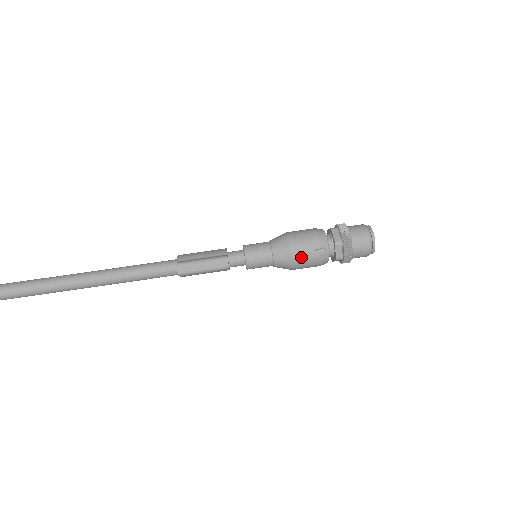
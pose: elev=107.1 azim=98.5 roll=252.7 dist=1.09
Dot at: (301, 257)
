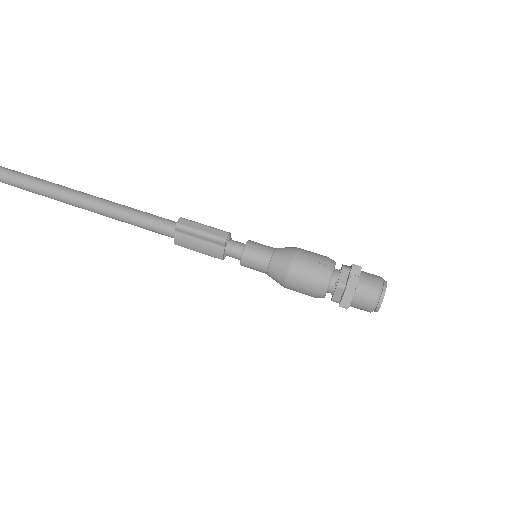
Dot at: (302, 261)
